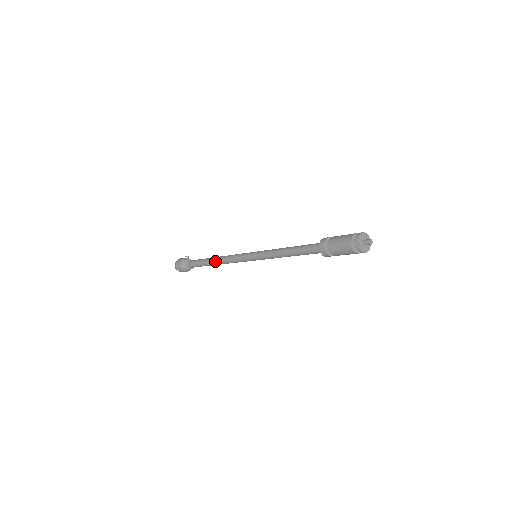
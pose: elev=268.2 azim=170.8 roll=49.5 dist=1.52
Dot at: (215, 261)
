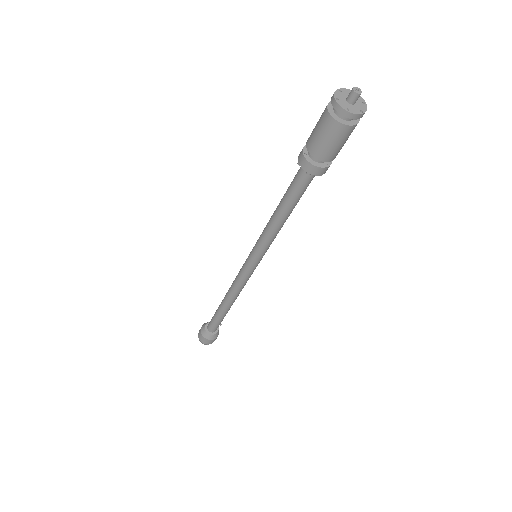
Dot at: occluded
